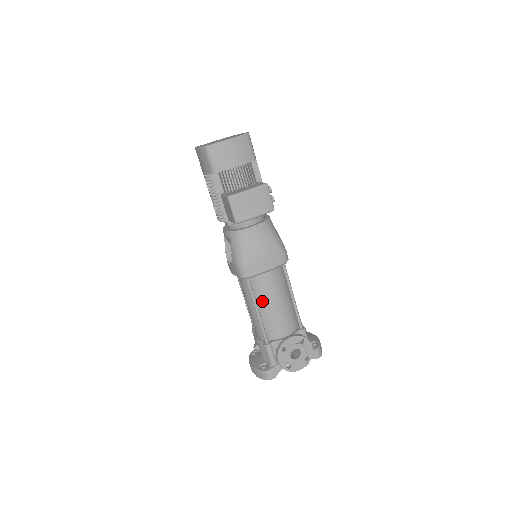
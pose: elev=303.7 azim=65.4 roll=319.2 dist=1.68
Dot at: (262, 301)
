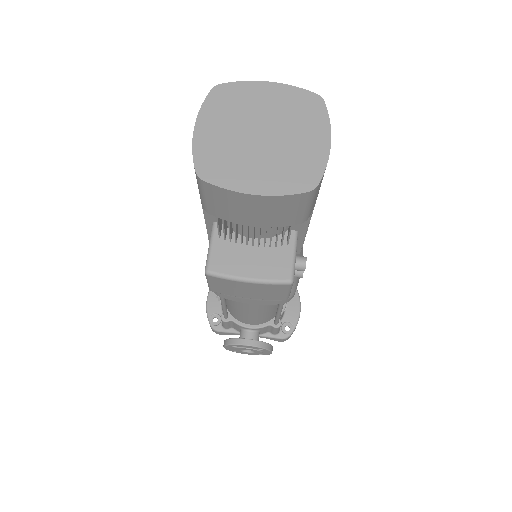
Dot at: (234, 302)
